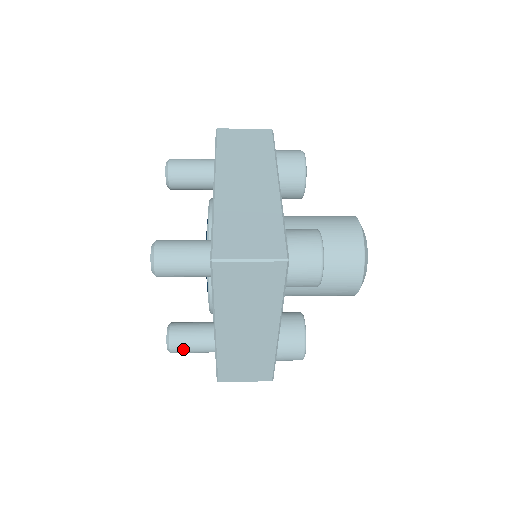
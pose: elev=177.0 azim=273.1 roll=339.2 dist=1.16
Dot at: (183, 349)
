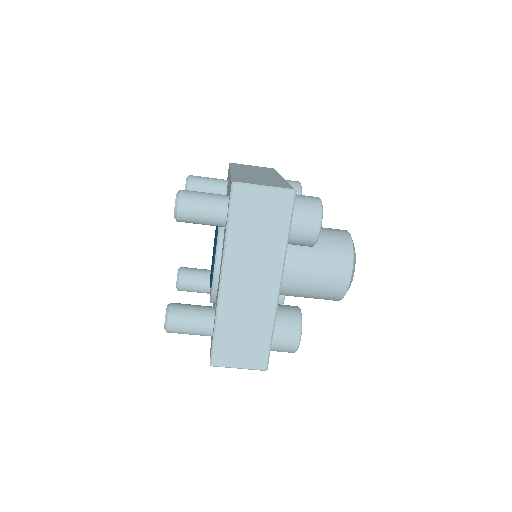
Dot at: (181, 323)
